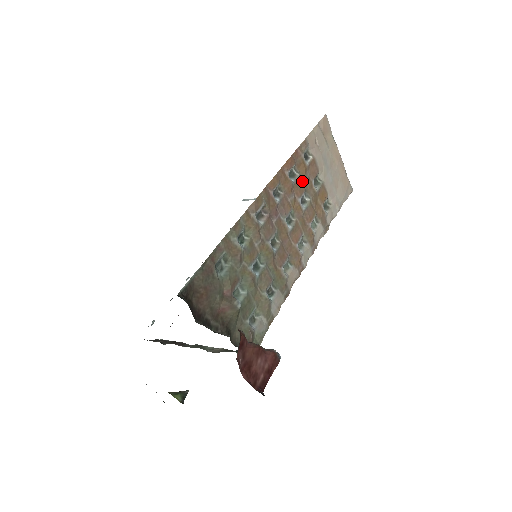
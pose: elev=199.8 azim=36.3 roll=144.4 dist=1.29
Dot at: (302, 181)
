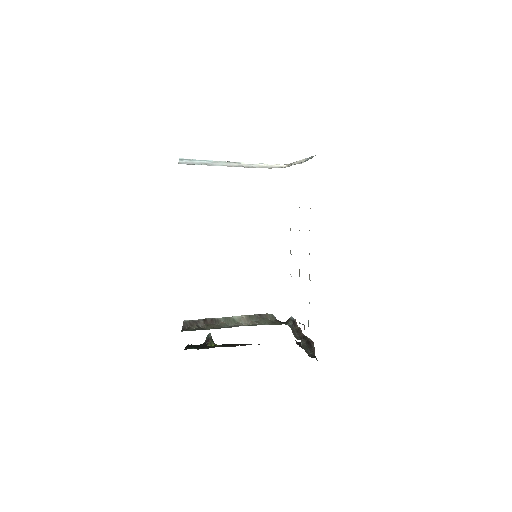
Dot at: occluded
